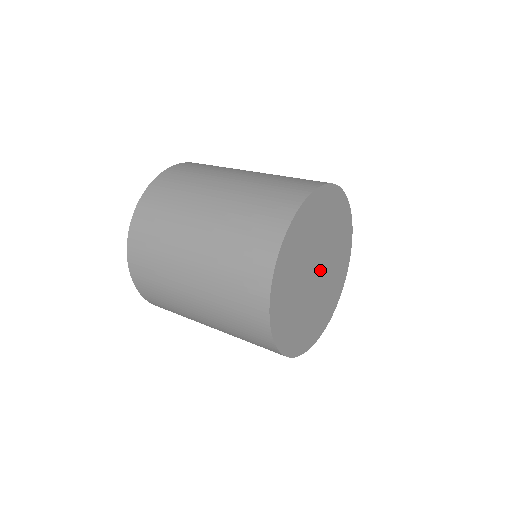
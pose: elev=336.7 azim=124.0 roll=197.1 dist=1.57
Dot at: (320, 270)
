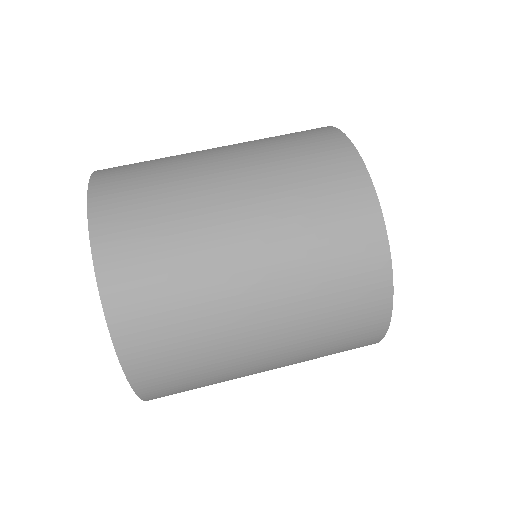
Dot at: occluded
